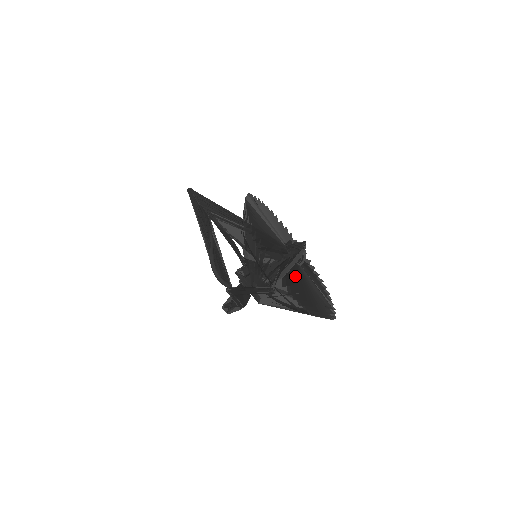
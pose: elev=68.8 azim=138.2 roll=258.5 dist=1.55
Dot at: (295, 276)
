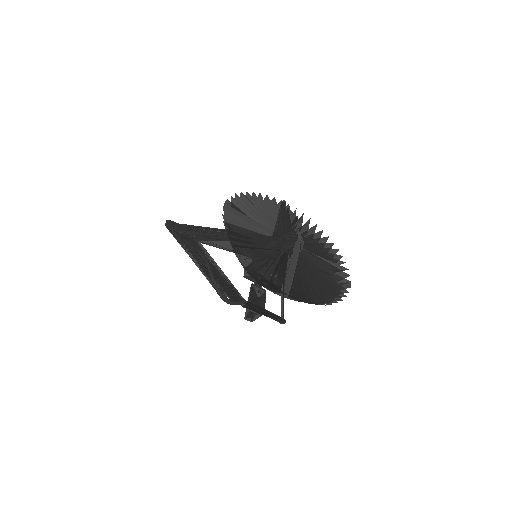
Dot at: (299, 277)
